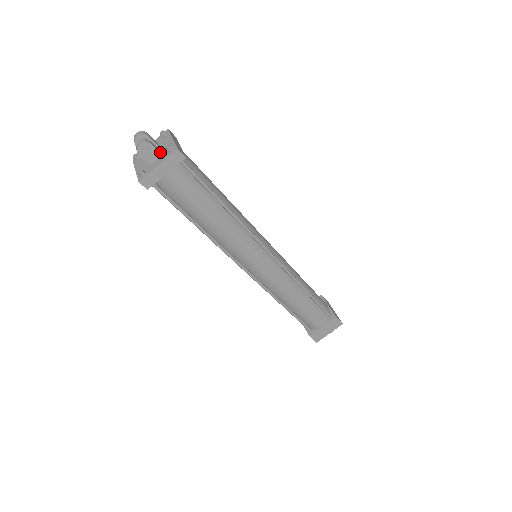
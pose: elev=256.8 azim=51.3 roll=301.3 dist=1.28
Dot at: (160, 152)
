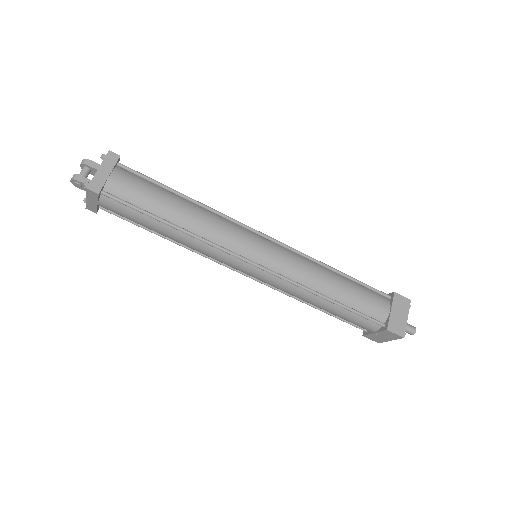
Dot at: occluded
